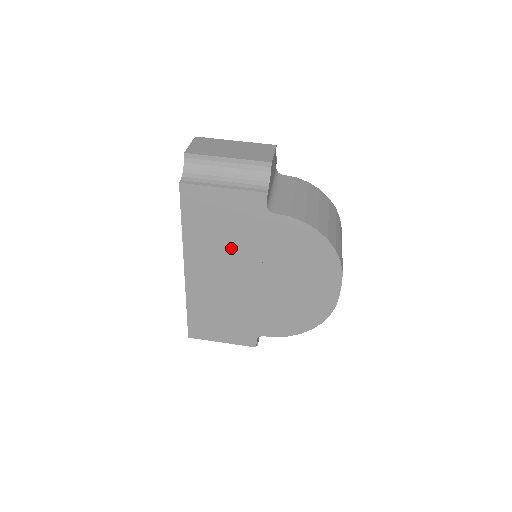
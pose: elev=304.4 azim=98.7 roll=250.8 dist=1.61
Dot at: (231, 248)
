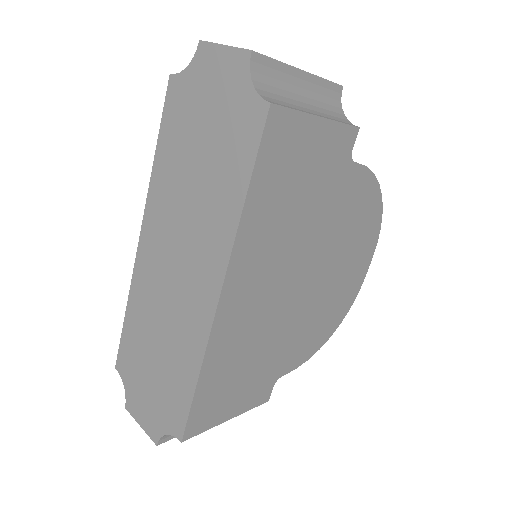
Dot at: (295, 231)
